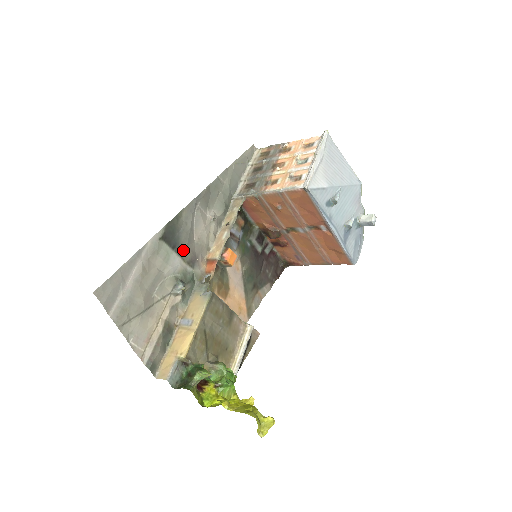
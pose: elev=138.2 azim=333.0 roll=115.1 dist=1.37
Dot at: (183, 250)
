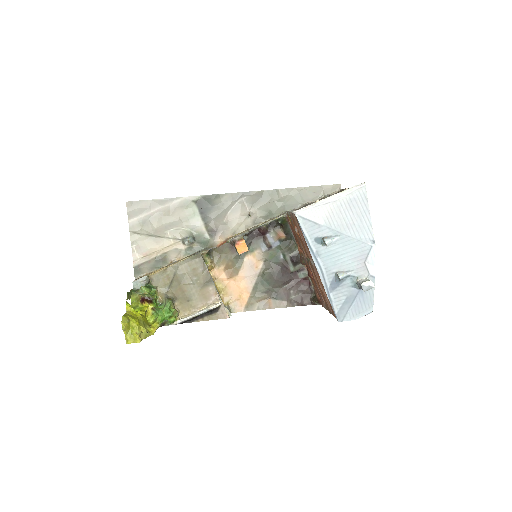
Dot at: (209, 220)
